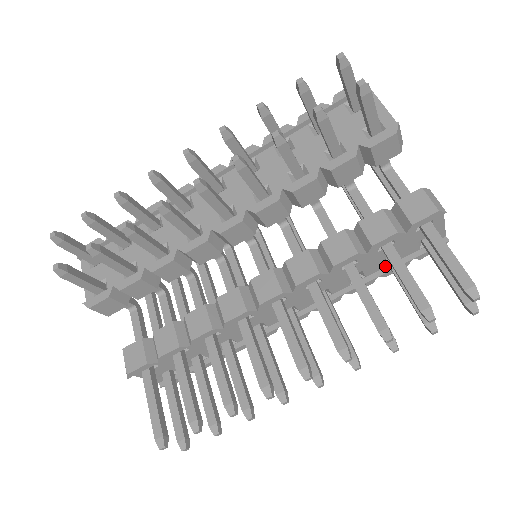
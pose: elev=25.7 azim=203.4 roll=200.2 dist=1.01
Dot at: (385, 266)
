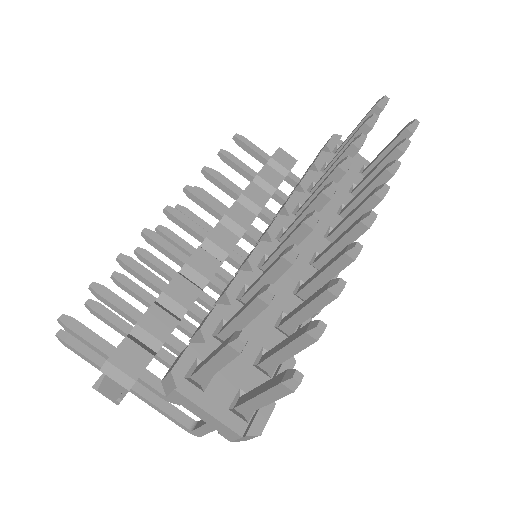
Dot at: occluded
